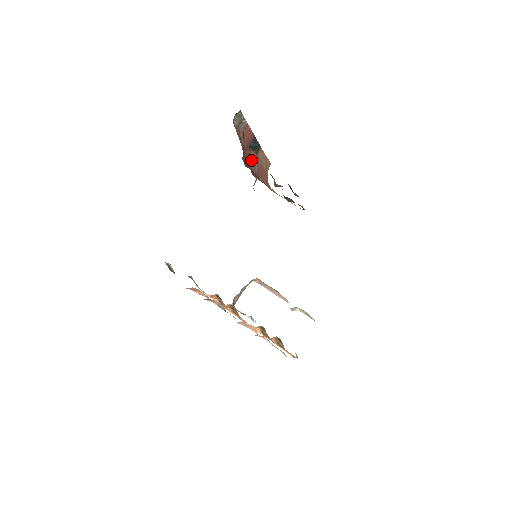
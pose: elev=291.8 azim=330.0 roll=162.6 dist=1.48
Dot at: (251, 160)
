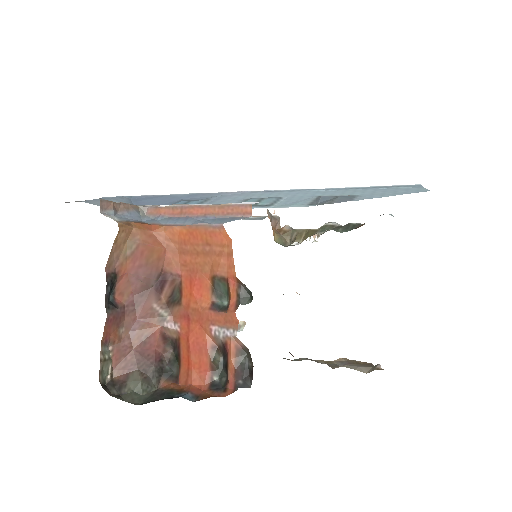
Dot at: (132, 287)
